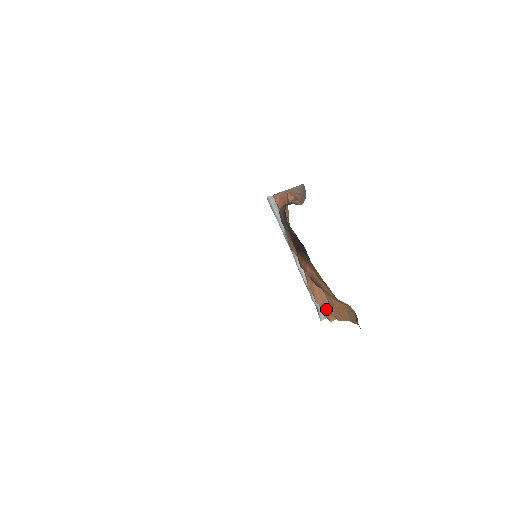
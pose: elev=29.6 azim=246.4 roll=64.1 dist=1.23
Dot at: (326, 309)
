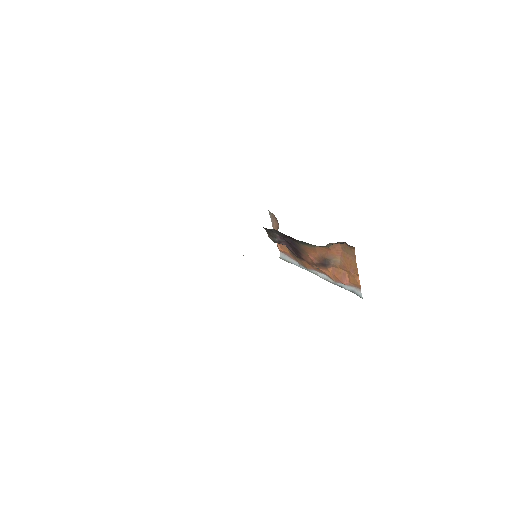
Dot at: (350, 279)
